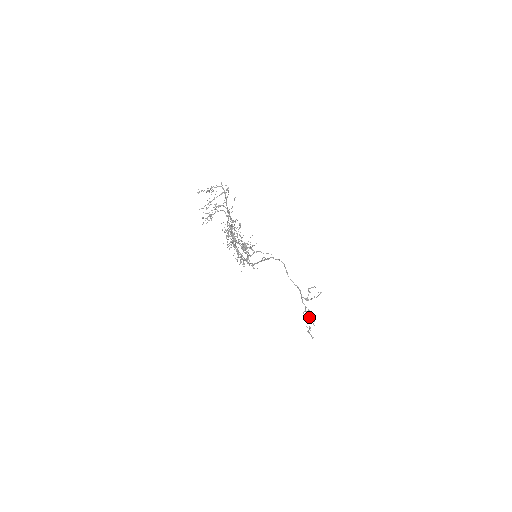
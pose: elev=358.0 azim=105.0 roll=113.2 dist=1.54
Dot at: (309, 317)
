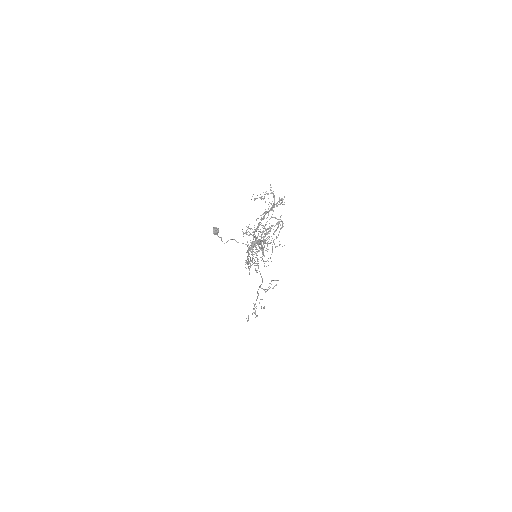
Dot at: occluded
